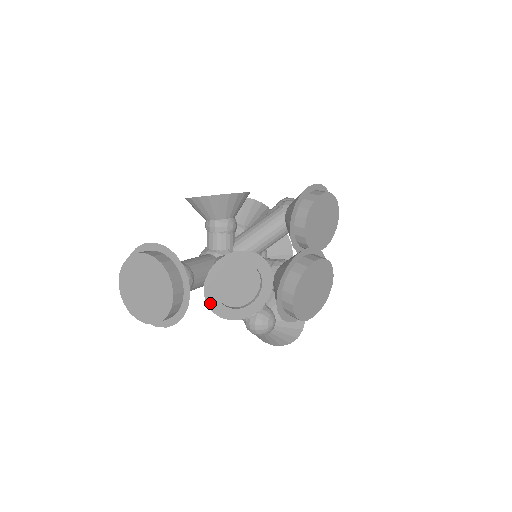
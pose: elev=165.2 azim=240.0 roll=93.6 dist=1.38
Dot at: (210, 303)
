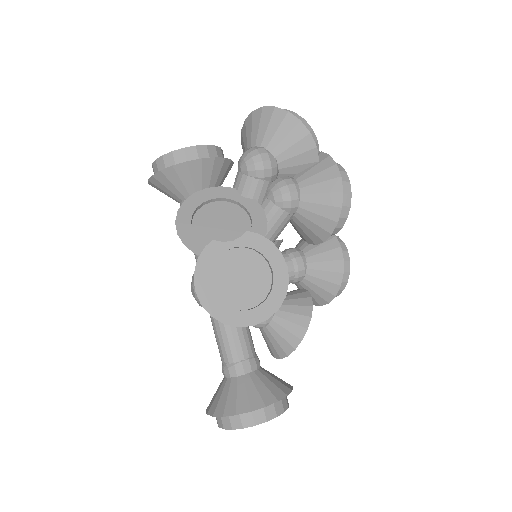
Dot at: occluded
